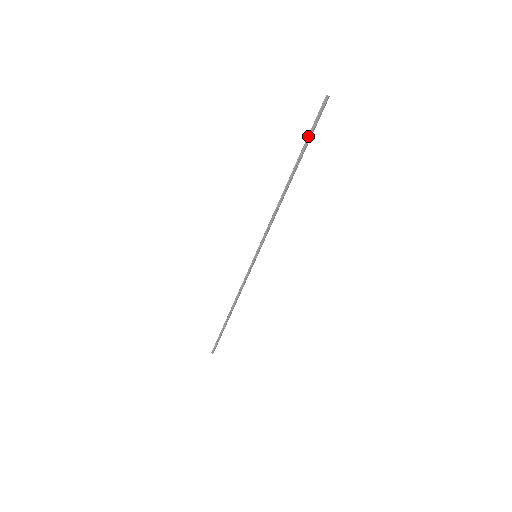
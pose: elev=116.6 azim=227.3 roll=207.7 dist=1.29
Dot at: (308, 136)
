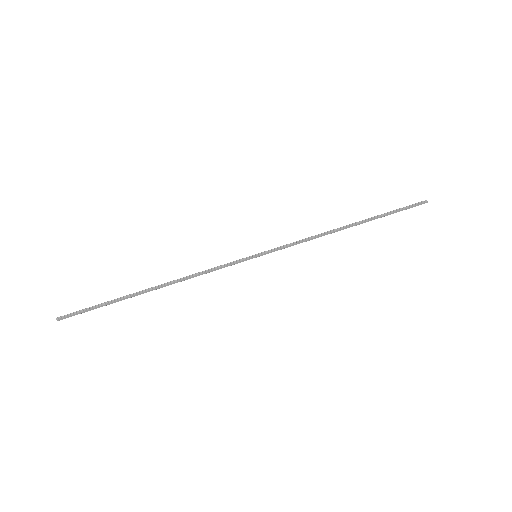
Dot at: (394, 210)
